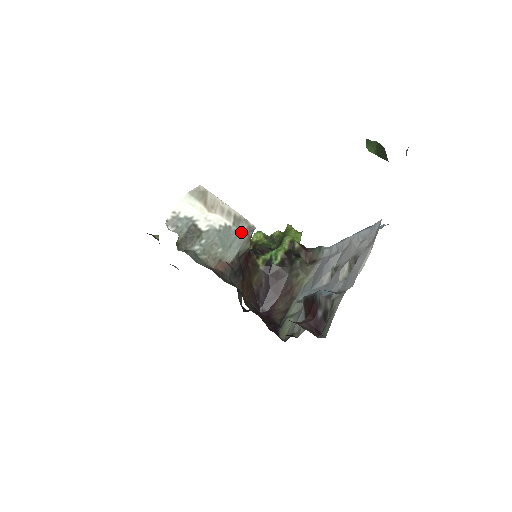
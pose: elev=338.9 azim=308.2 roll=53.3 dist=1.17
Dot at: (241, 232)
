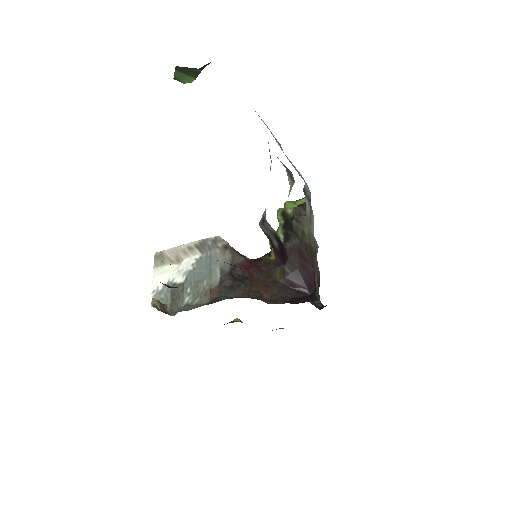
Dot at: (210, 252)
